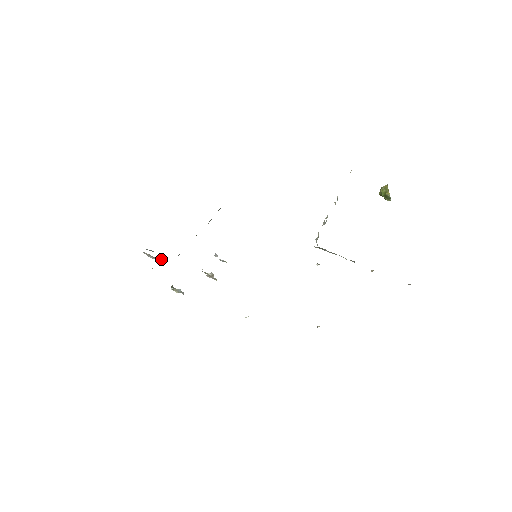
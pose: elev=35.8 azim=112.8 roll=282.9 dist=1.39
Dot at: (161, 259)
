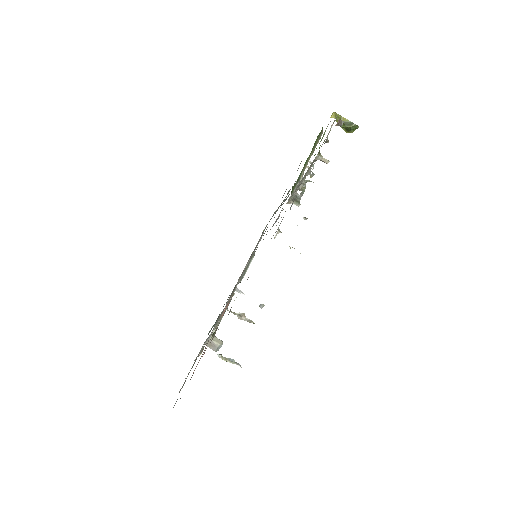
Dot at: (218, 342)
